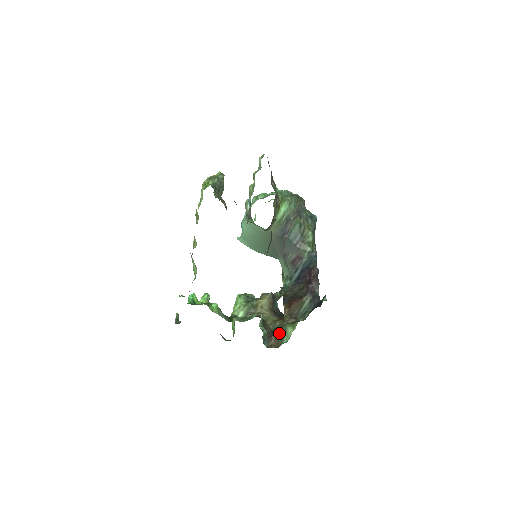
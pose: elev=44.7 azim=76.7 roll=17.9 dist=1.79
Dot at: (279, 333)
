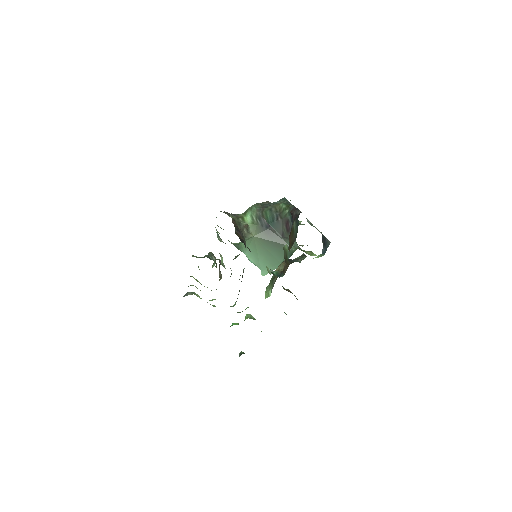
Dot at: (285, 259)
